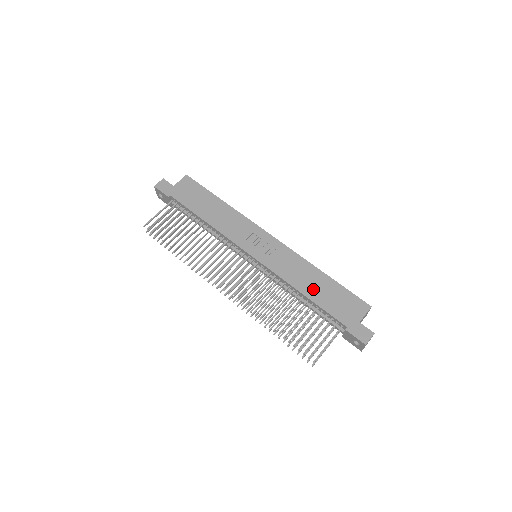
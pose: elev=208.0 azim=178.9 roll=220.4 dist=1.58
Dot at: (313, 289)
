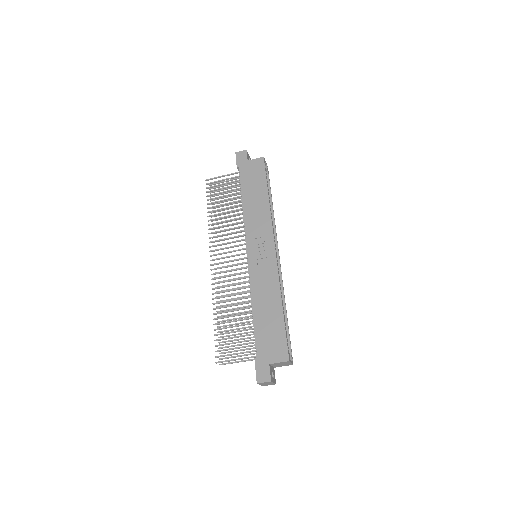
Dot at: (263, 312)
